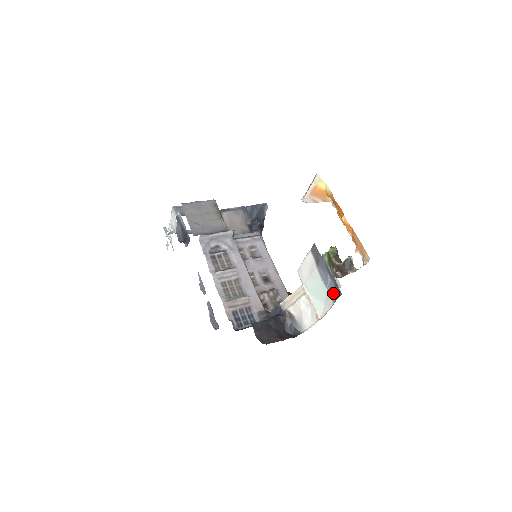
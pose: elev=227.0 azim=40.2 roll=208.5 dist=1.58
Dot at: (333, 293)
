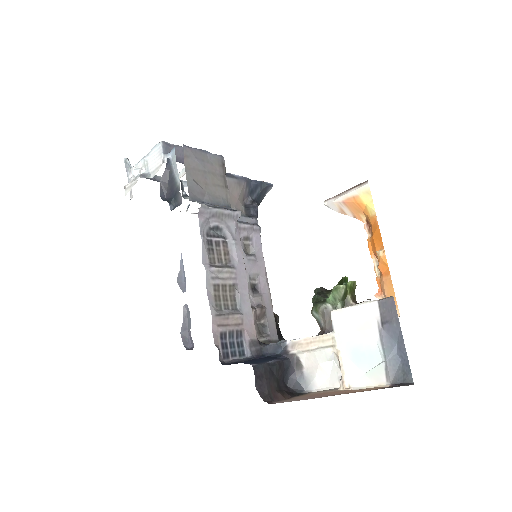
Dot at: (394, 372)
